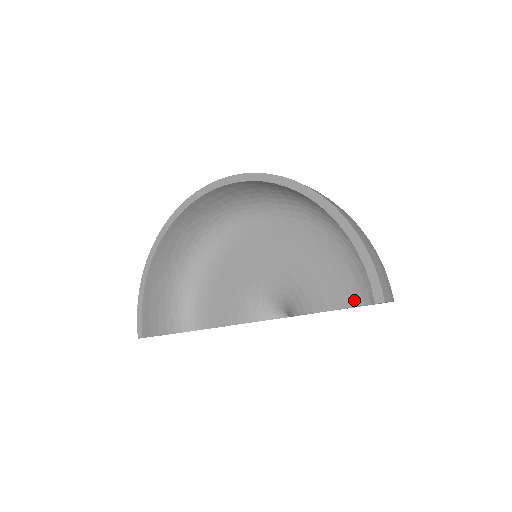
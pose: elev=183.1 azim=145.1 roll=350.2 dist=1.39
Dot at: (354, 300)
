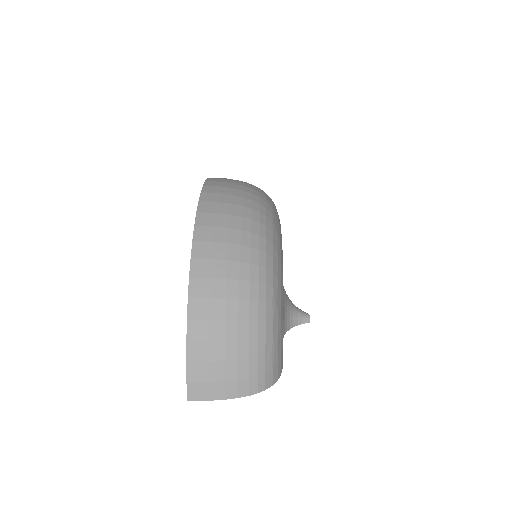
Dot at: occluded
